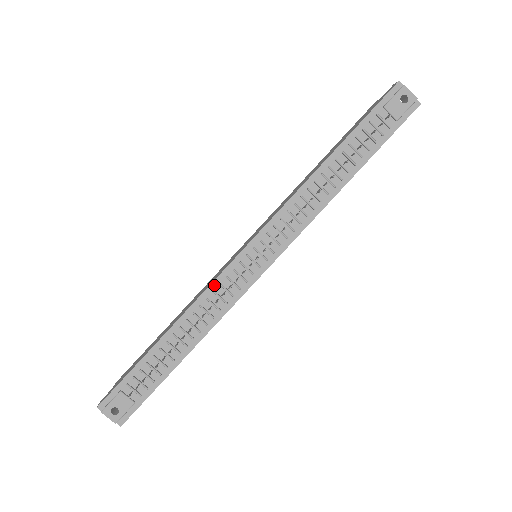
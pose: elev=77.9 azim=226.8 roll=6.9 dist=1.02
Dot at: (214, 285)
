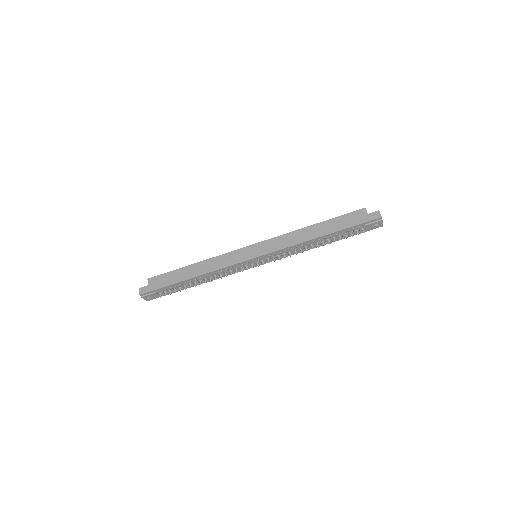
Dot at: (229, 267)
